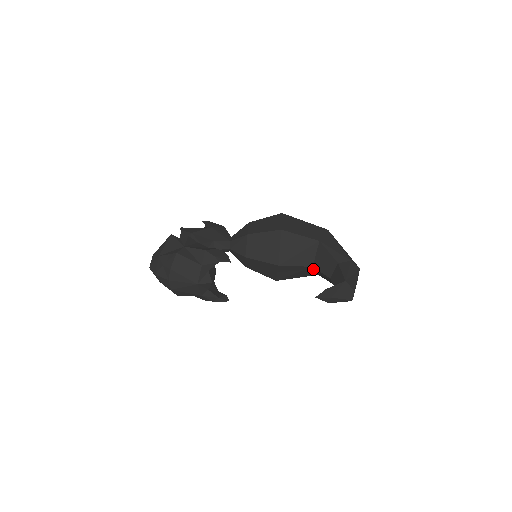
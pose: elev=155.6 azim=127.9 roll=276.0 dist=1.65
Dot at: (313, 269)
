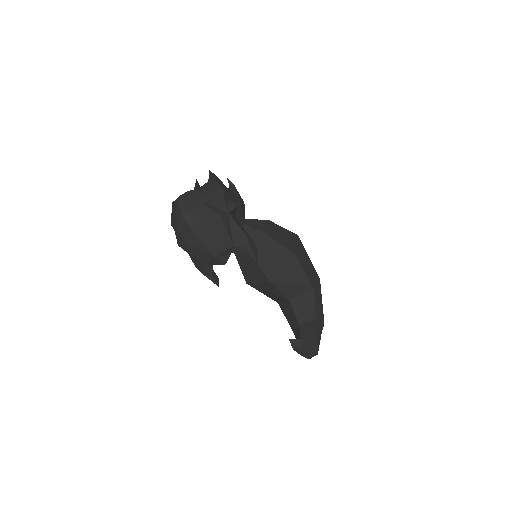
Dot at: (285, 301)
